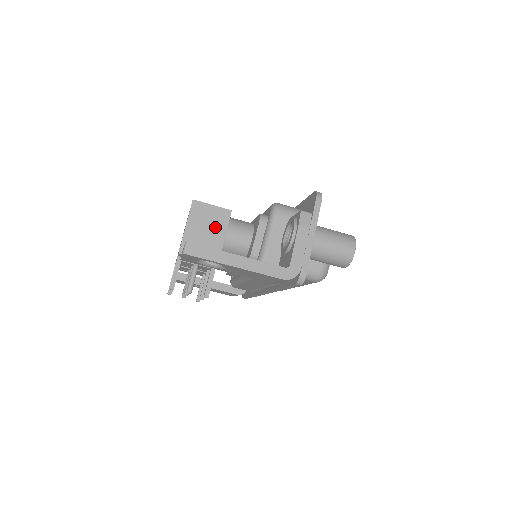
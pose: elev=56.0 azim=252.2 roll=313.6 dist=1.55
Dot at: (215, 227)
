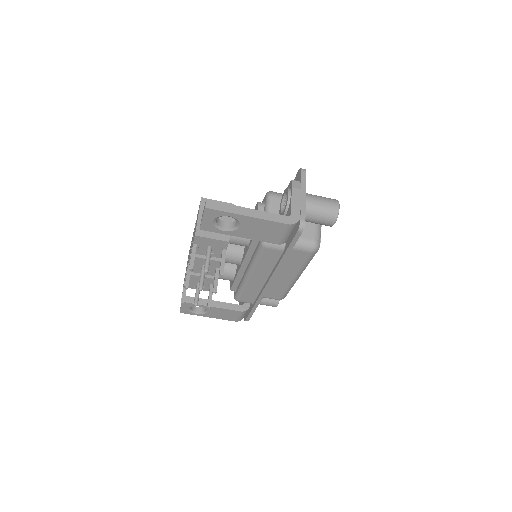
Dot at: (222, 216)
